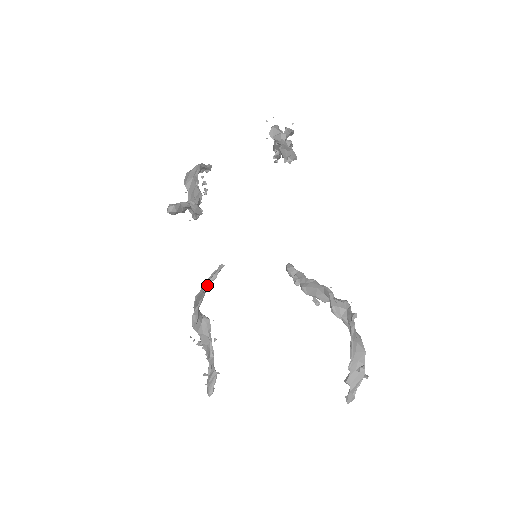
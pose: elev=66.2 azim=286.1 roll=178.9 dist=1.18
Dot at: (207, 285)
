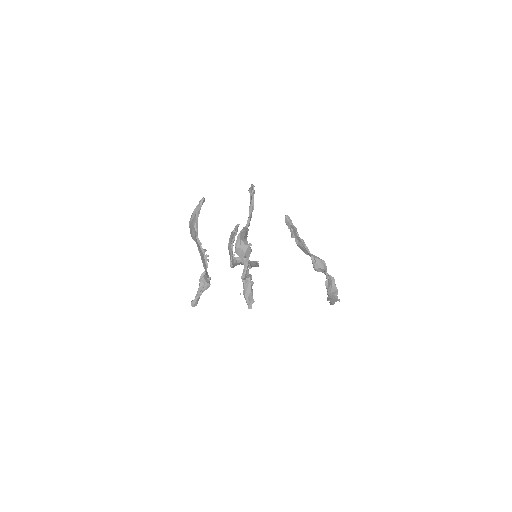
Dot at: (232, 240)
